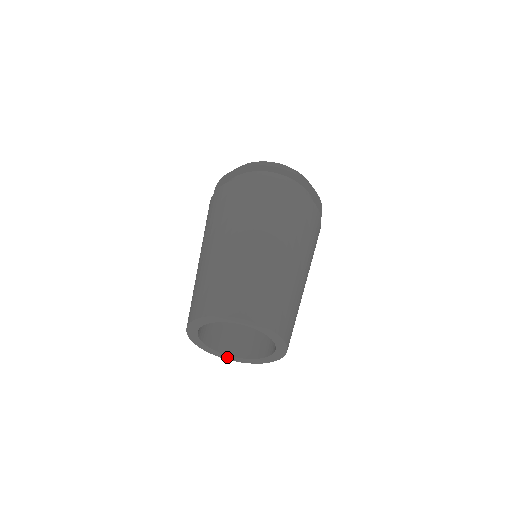
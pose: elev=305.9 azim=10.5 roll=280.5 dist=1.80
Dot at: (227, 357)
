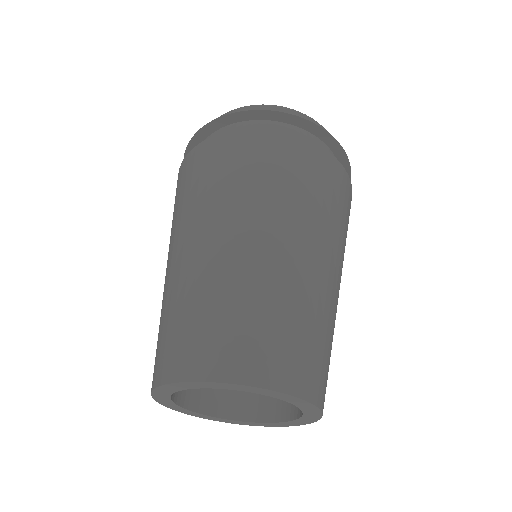
Dot at: (265, 424)
